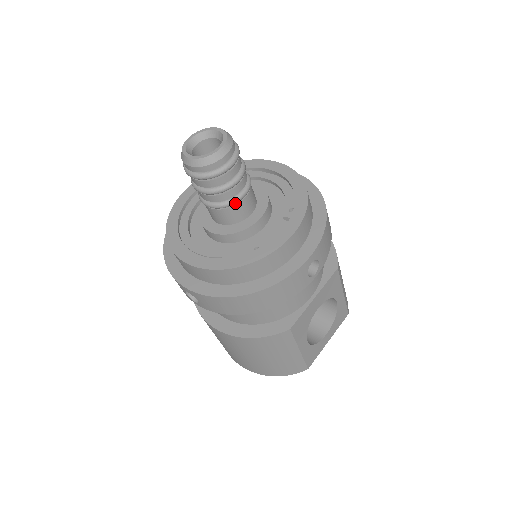
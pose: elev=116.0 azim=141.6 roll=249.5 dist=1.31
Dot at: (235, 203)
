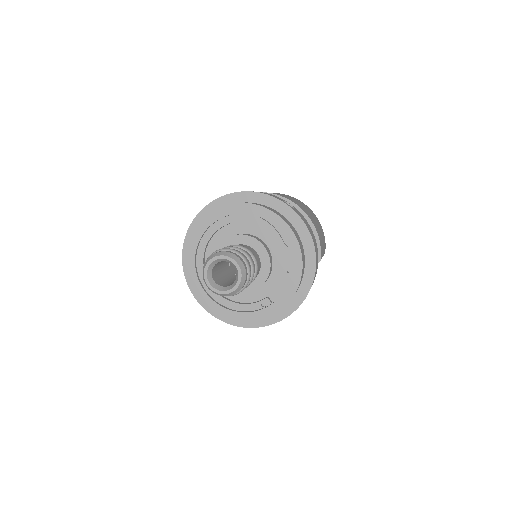
Dot at: occluded
